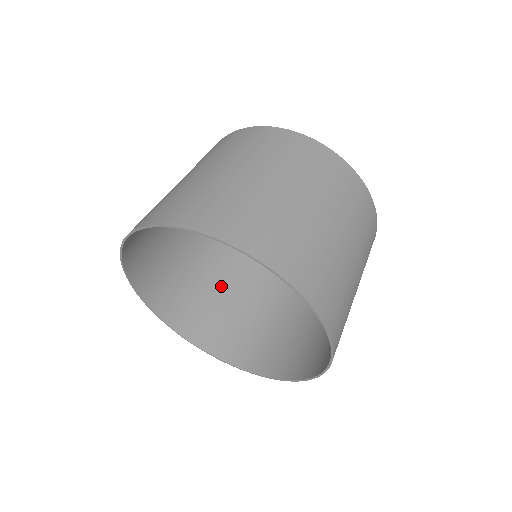
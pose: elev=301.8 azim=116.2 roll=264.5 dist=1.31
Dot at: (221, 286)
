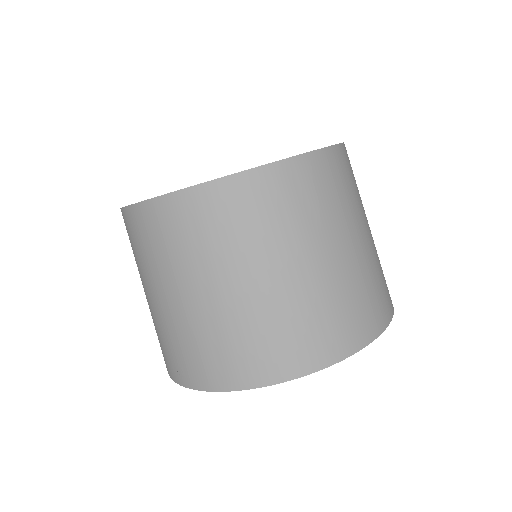
Dot at: occluded
